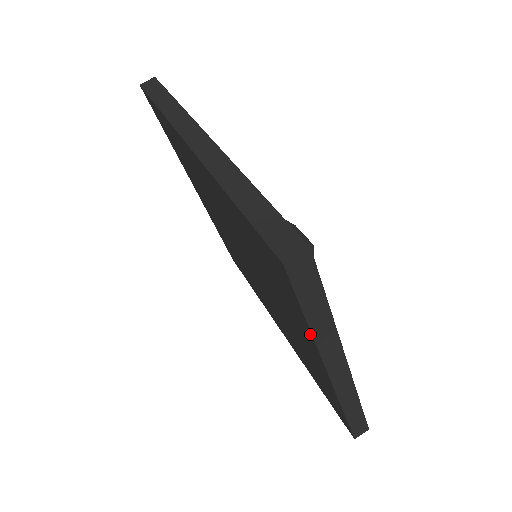
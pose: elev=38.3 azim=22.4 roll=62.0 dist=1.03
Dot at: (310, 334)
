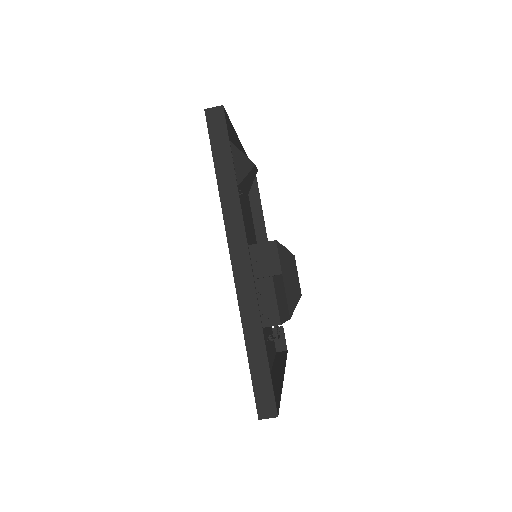
Dot at: (220, 196)
